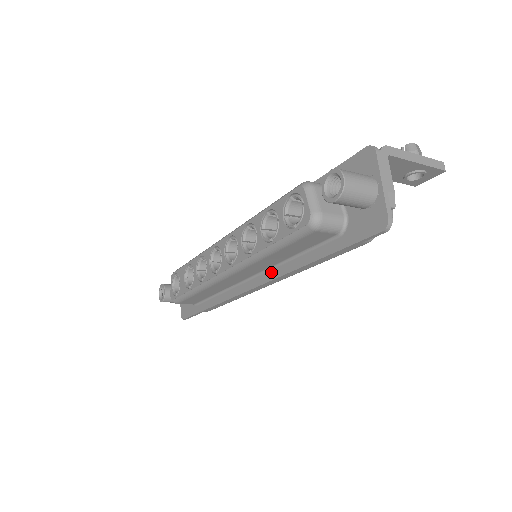
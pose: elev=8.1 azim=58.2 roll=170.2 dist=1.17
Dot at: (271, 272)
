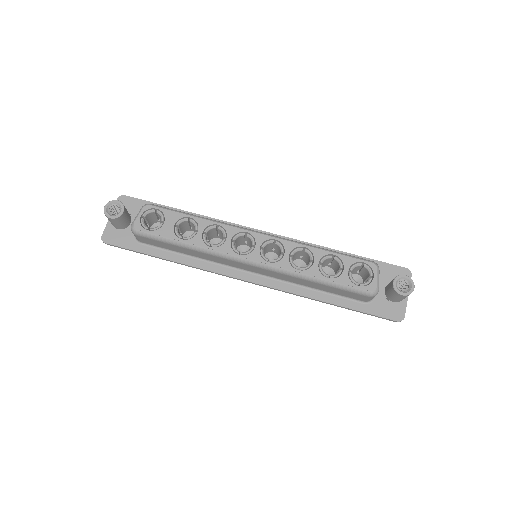
Dot at: (281, 284)
